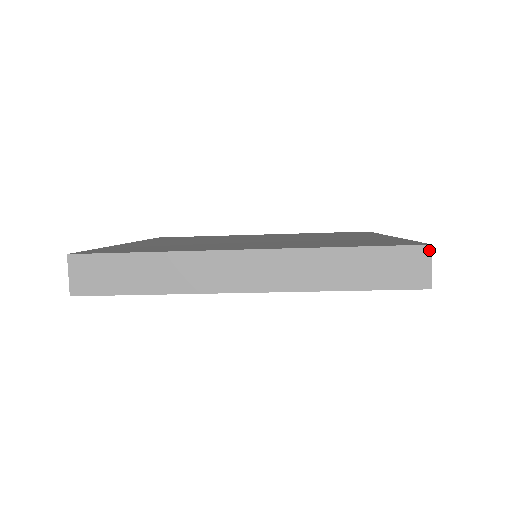
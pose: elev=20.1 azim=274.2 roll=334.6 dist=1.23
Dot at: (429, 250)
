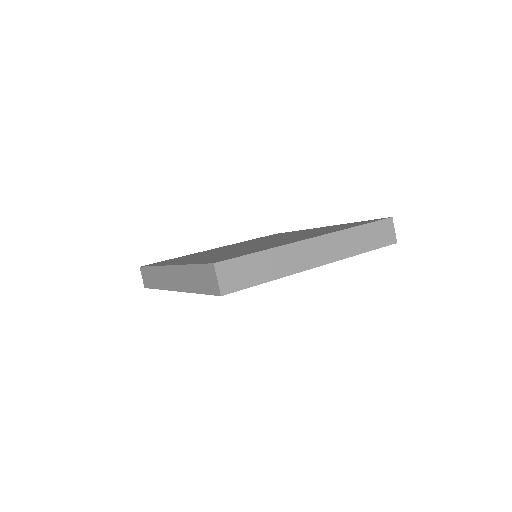
Dot at: (214, 267)
